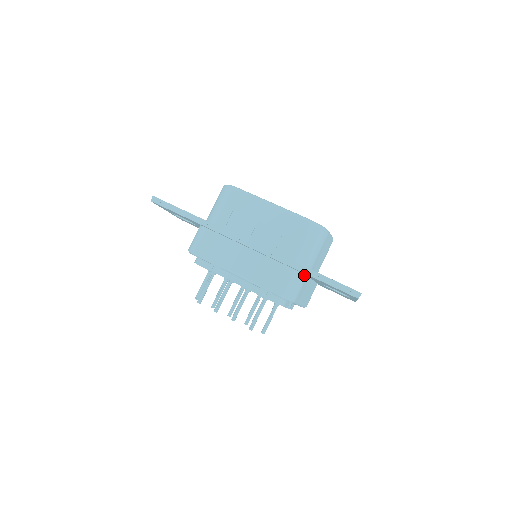
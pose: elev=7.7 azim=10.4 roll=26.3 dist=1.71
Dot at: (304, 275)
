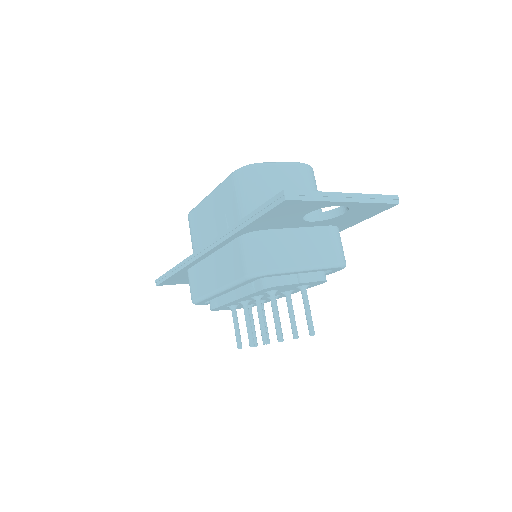
Dot at: (257, 232)
